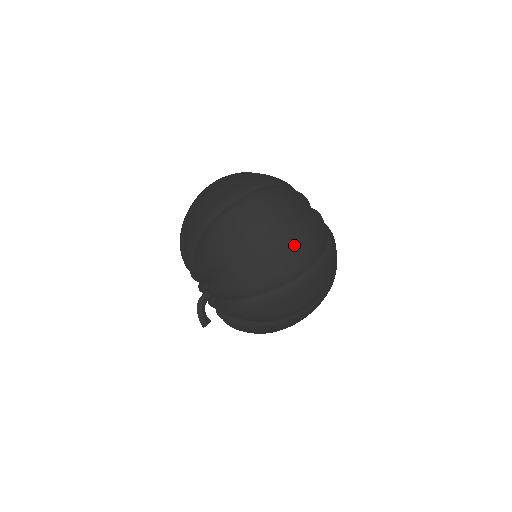
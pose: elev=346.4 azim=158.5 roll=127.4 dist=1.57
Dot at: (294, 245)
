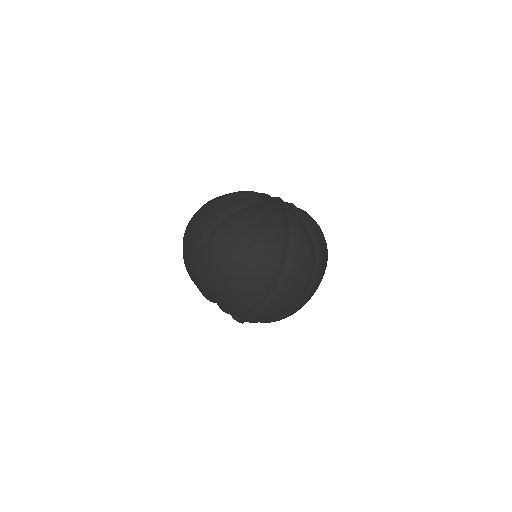
Dot at: (254, 272)
